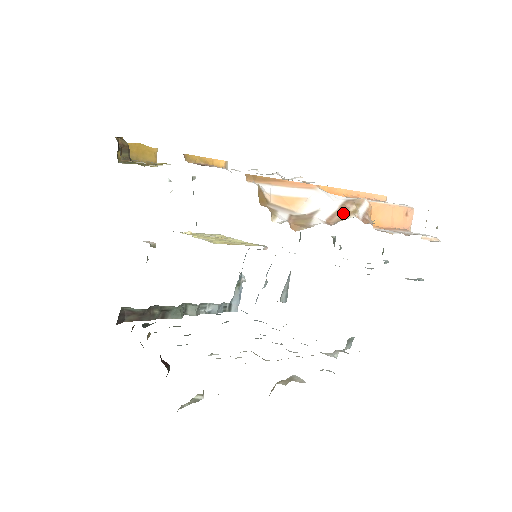
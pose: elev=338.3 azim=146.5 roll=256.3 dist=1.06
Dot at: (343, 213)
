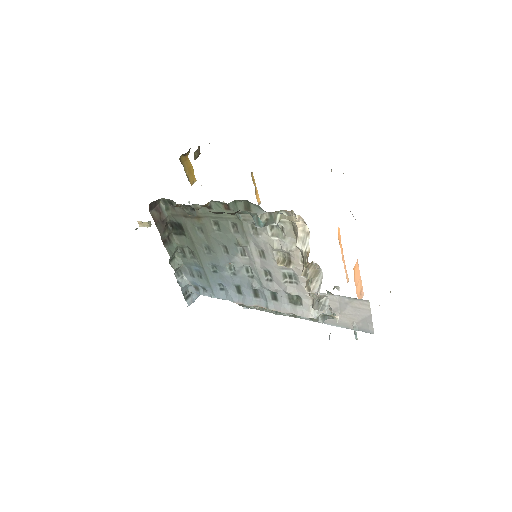
Dot at: occluded
